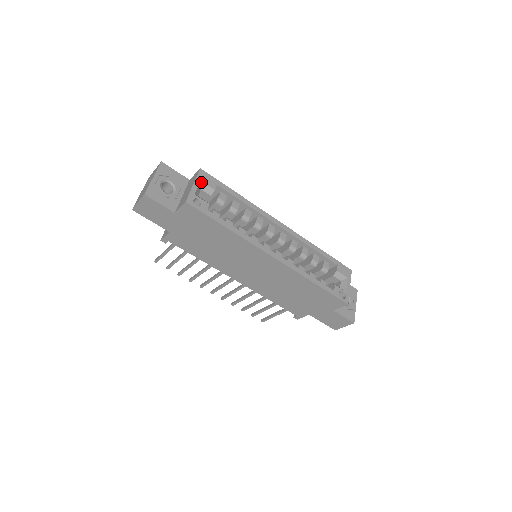
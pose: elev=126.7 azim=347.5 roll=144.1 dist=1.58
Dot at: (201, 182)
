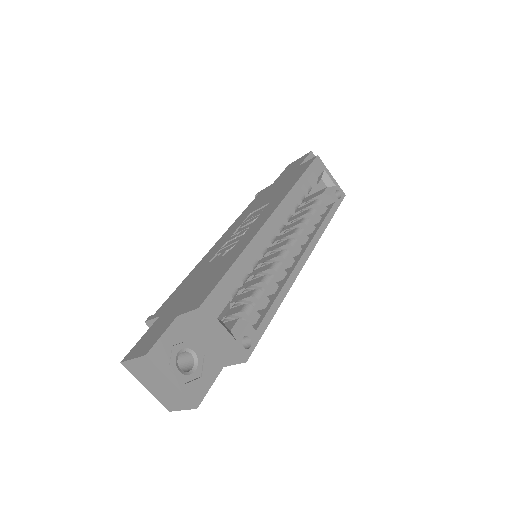
Dot at: (218, 318)
